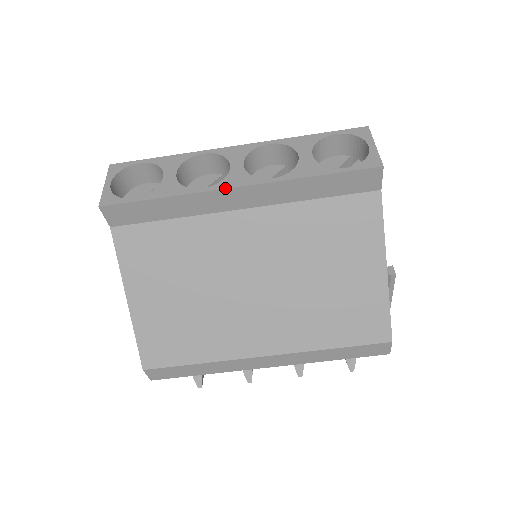
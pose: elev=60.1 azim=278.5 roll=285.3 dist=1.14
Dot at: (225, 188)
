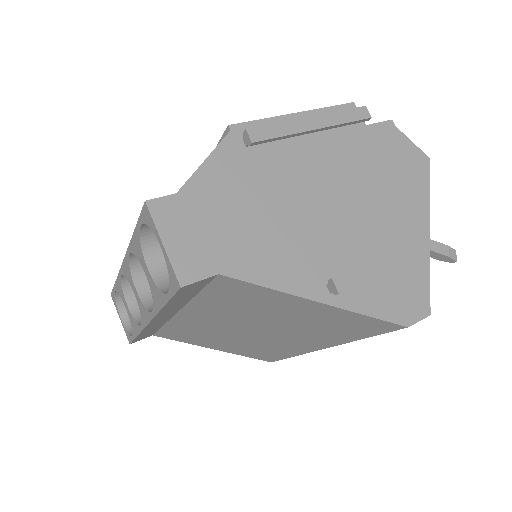
Dot at: (145, 326)
